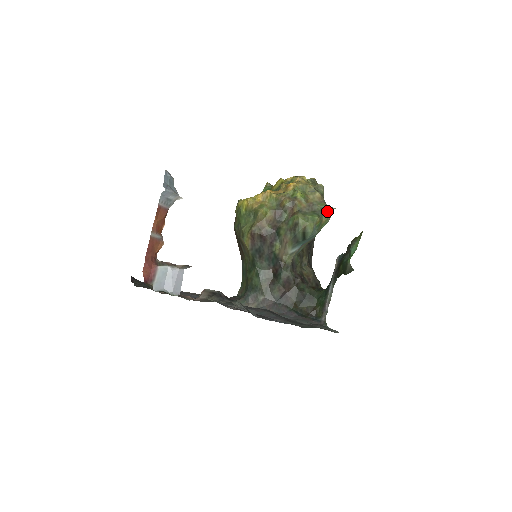
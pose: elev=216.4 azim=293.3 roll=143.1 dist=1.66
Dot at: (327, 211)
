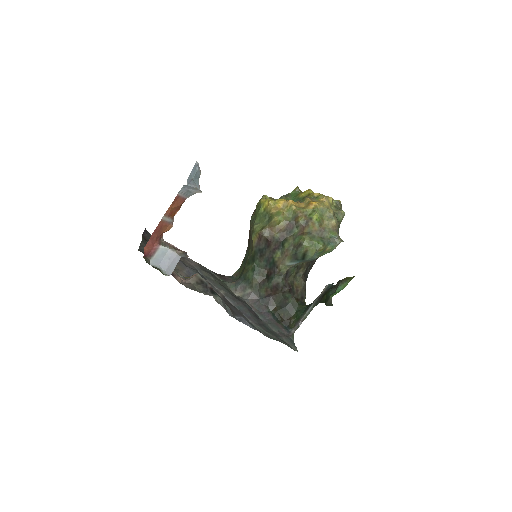
Dot at: (335, 241)
